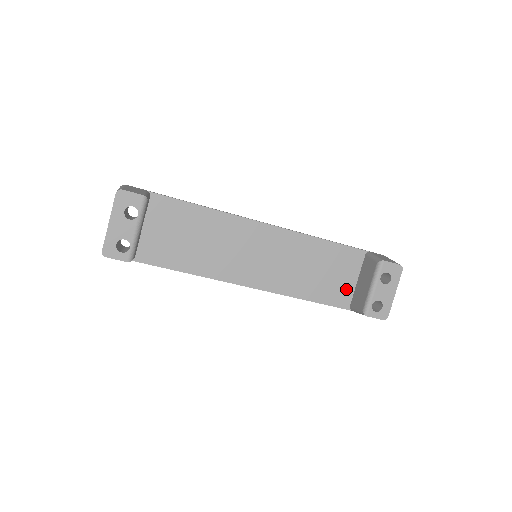
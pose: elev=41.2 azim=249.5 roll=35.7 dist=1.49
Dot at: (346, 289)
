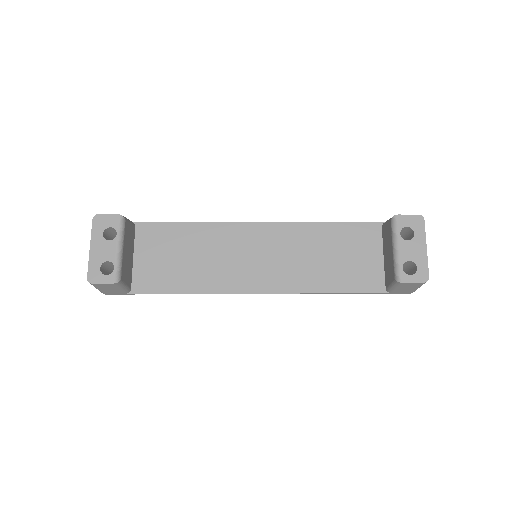
Dot at: (373, 270)
